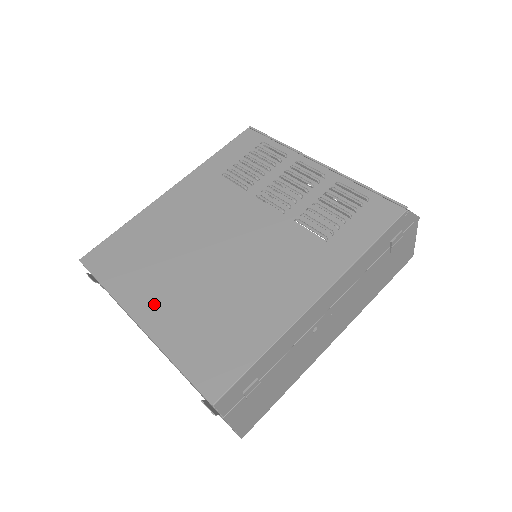
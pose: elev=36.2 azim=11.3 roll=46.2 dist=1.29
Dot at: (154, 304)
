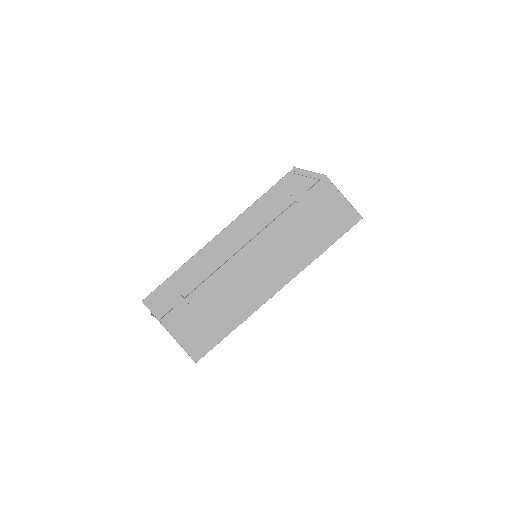
Dot at: occluded
